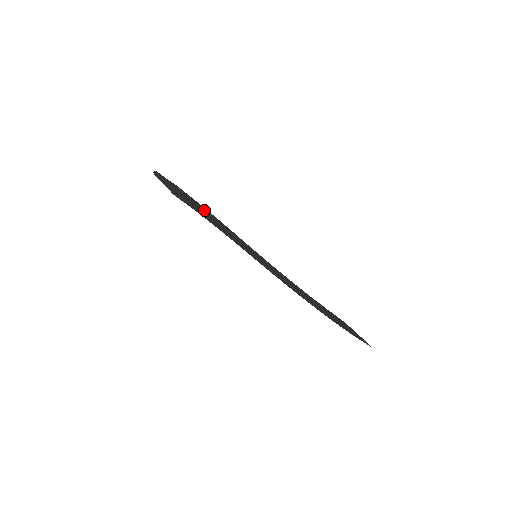
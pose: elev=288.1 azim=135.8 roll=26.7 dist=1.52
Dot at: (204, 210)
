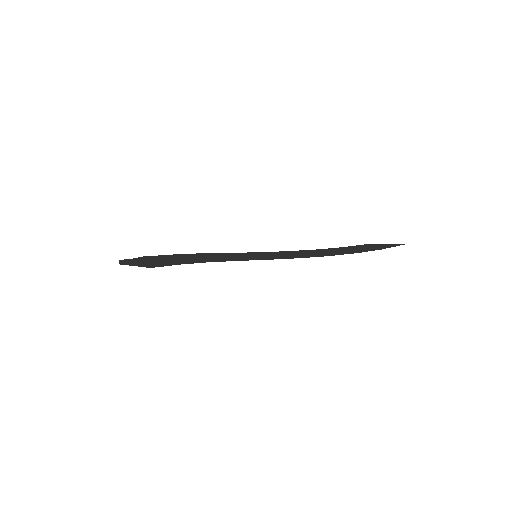
Dot at: (184, 256)
